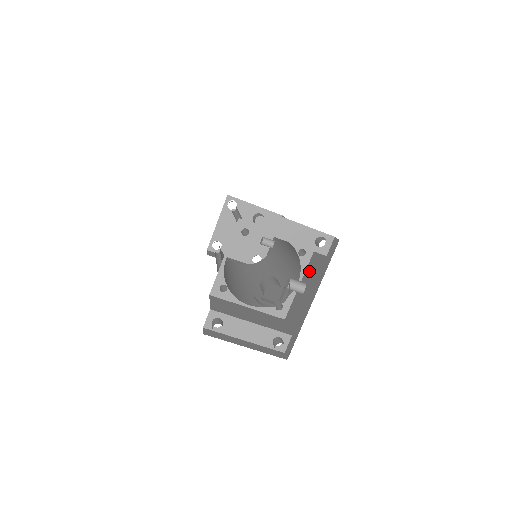
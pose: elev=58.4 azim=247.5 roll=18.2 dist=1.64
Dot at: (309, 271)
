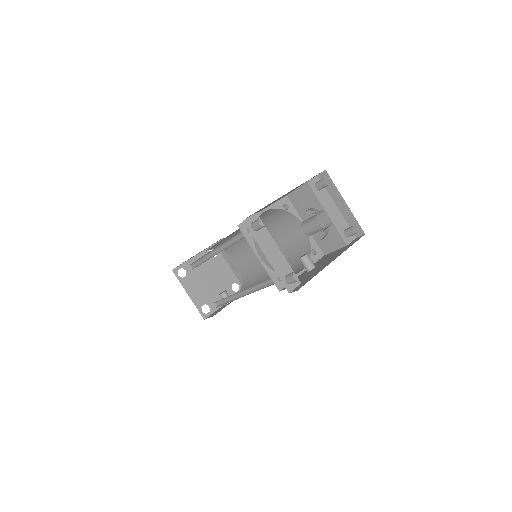
Dot at: (319, 262)
